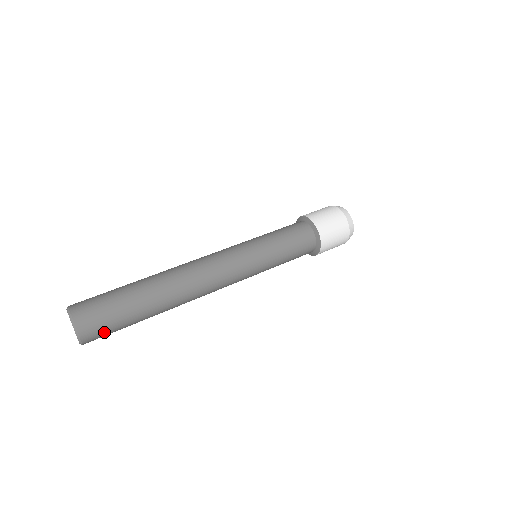
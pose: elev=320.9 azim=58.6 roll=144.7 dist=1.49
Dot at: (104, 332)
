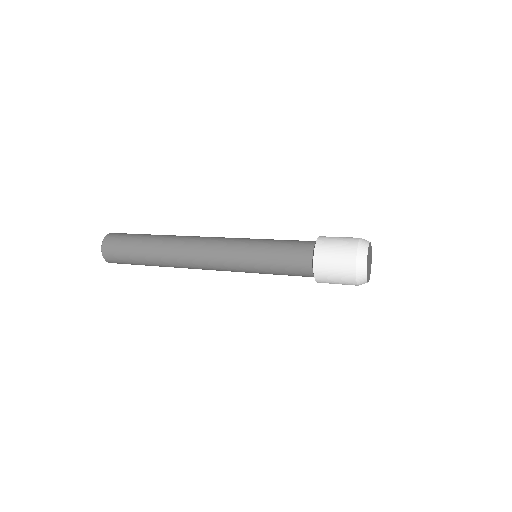
Dot at: (116, 252)
